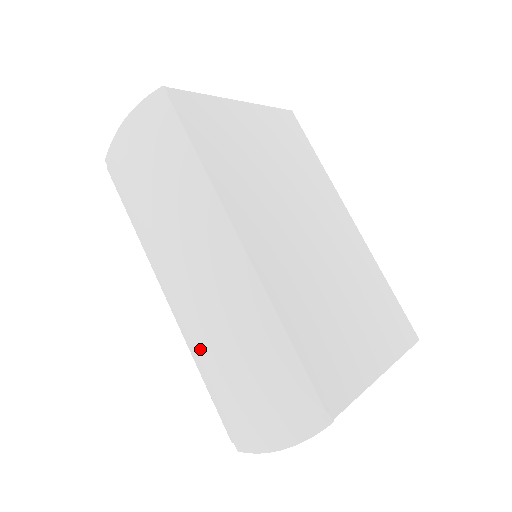
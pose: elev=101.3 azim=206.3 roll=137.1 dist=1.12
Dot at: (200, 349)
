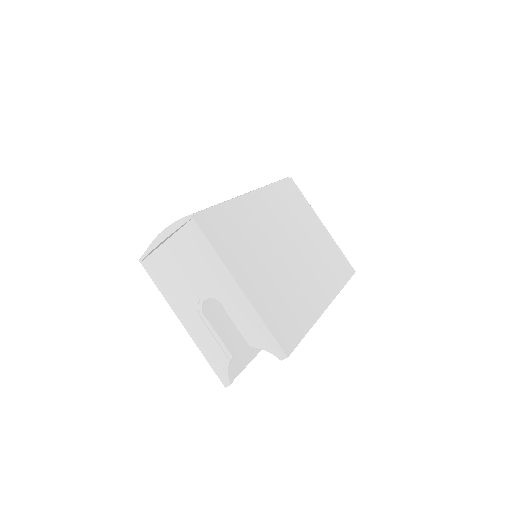
Dot at: occluded
